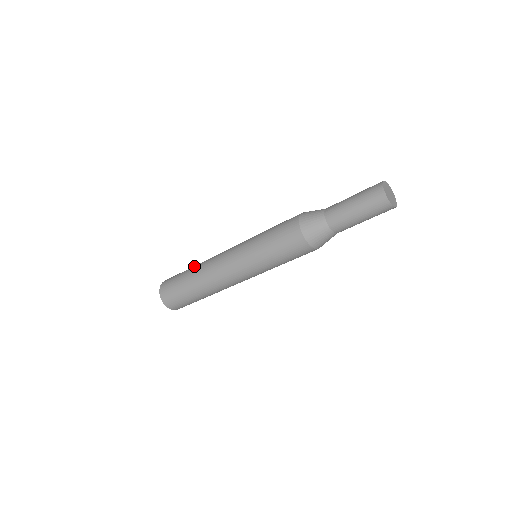
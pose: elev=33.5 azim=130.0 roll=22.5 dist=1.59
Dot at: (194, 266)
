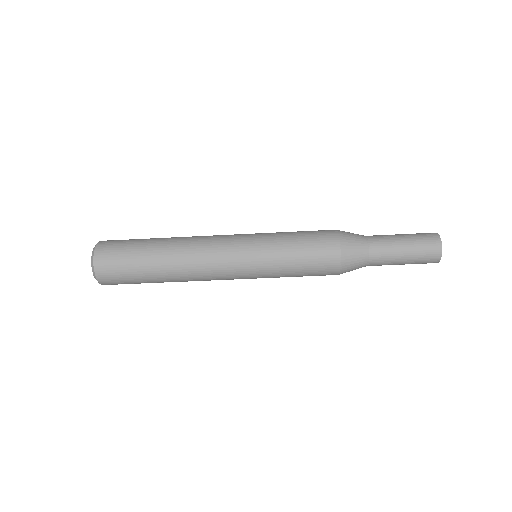
Dot at: (160, 246)
